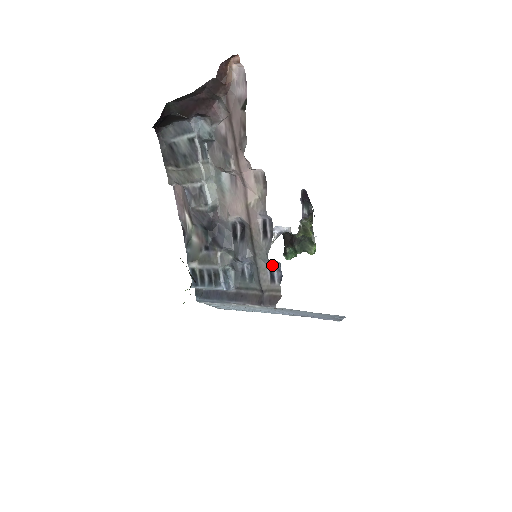
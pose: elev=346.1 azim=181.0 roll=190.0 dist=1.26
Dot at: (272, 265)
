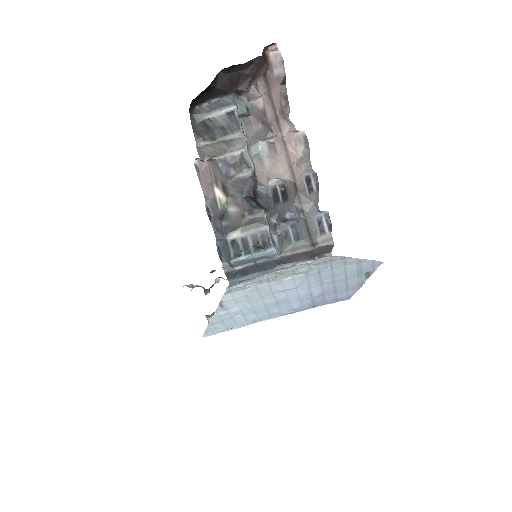
Dot at: (320, 217)
